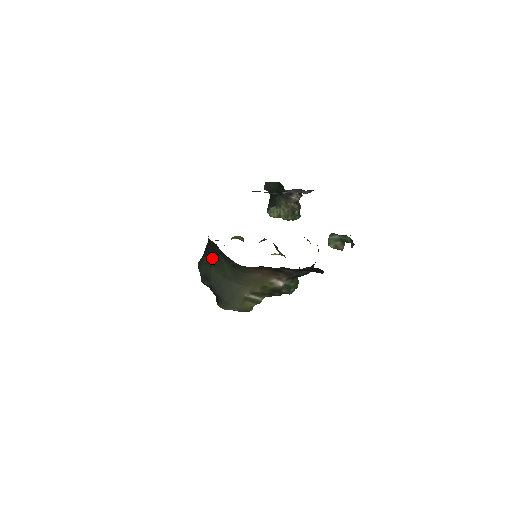
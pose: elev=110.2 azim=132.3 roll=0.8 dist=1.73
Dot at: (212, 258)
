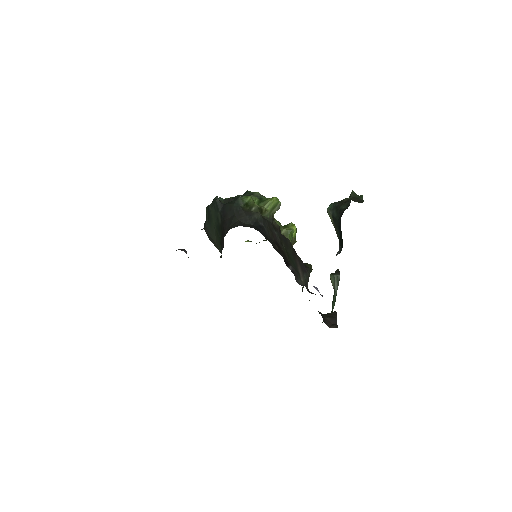
Dot at: (220, 230)
